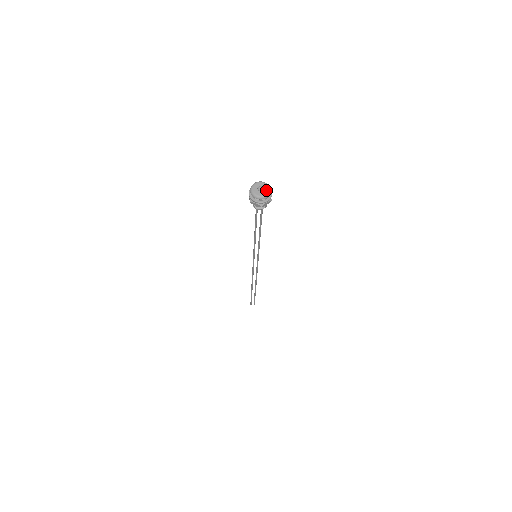
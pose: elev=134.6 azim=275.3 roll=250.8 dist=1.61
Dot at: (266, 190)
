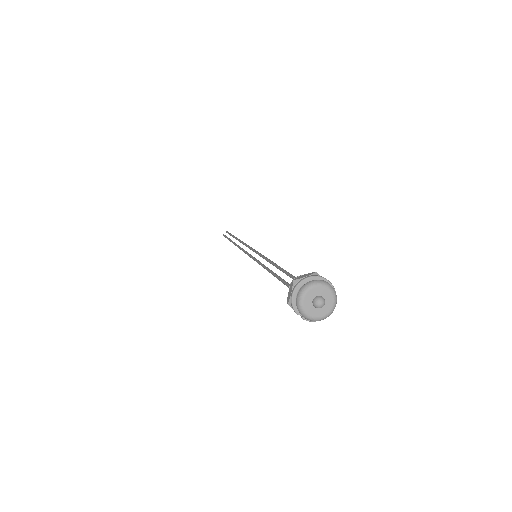
Dot at: (328, 296)
